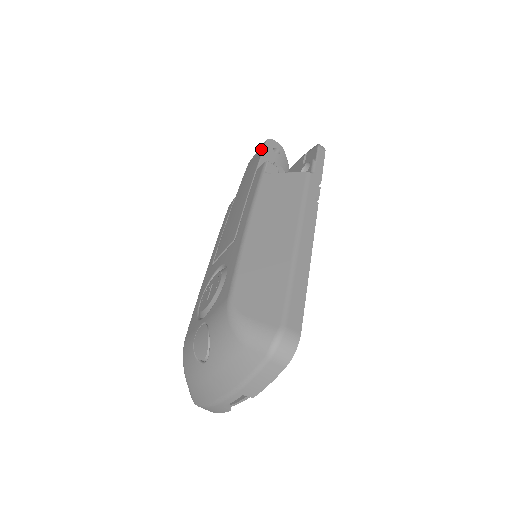
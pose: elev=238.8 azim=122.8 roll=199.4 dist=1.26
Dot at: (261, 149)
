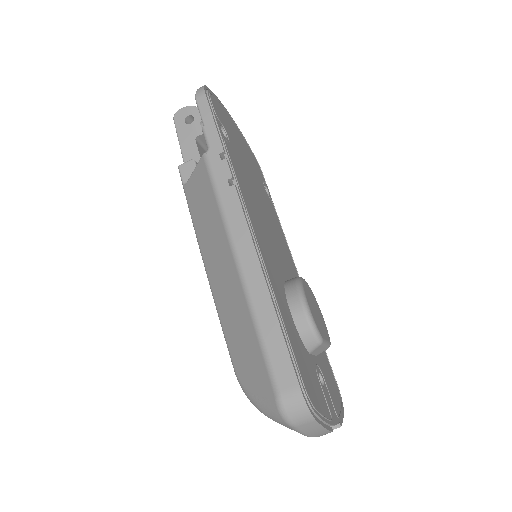
Dot at: occluded
